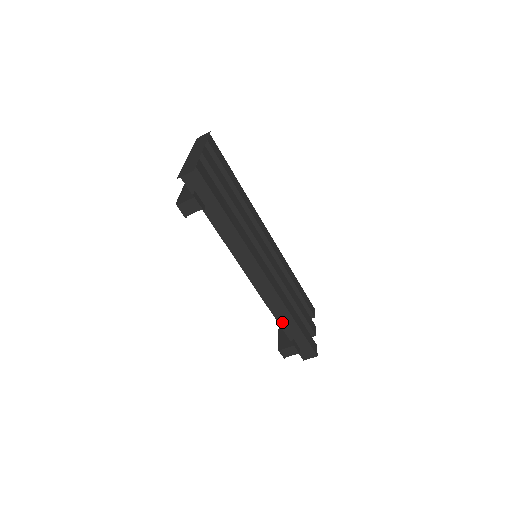
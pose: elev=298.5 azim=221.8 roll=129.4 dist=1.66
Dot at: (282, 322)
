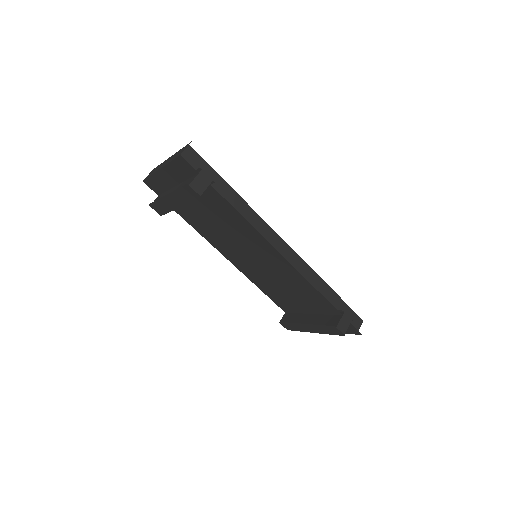
Dot at: occluded
